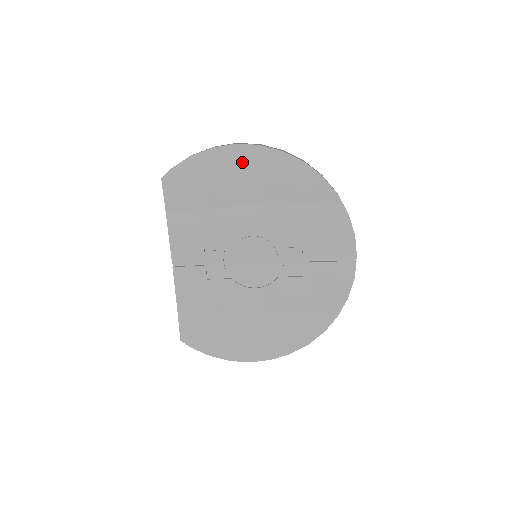
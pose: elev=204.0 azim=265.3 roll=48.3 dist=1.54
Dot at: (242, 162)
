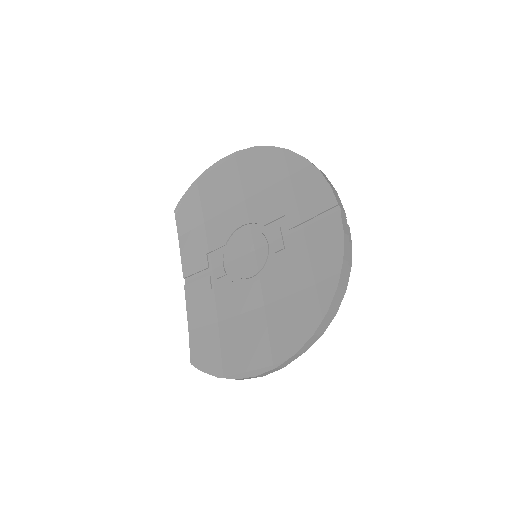
Dot at: (227, 171)
